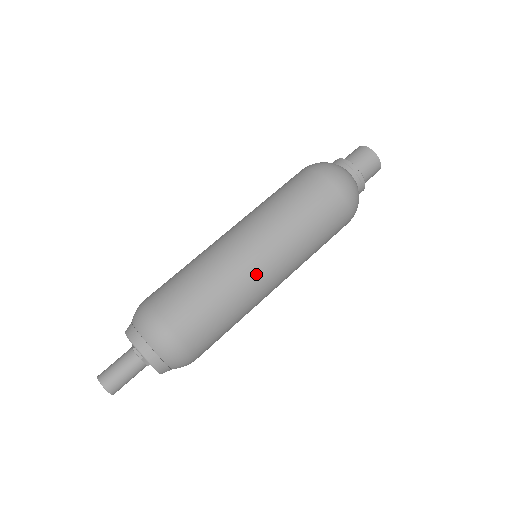
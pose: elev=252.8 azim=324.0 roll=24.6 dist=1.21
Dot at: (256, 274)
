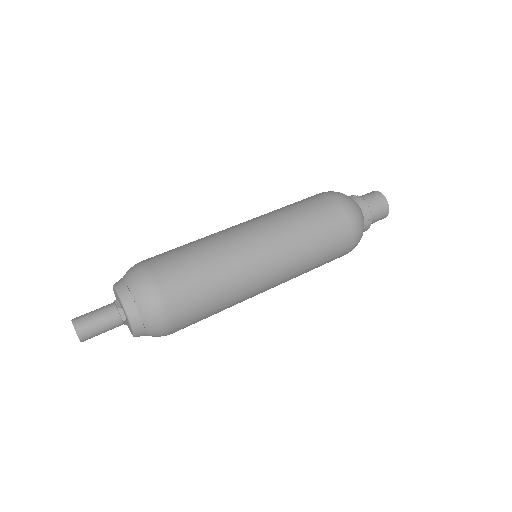
Dot at: (258, 285)
